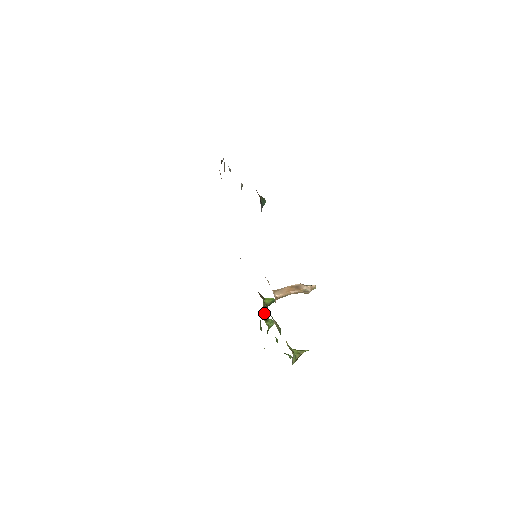
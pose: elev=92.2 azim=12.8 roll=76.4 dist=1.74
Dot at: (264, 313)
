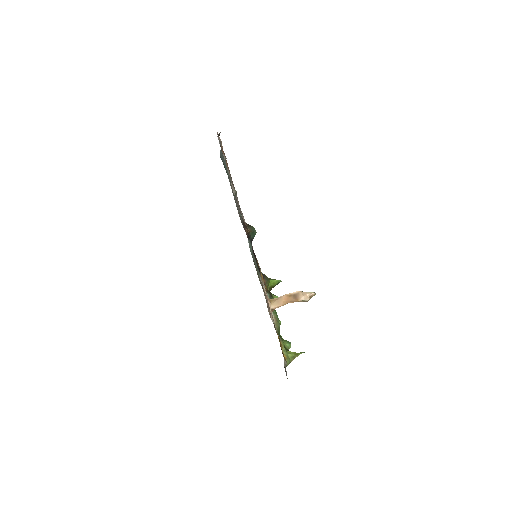
Dot at: occluded
